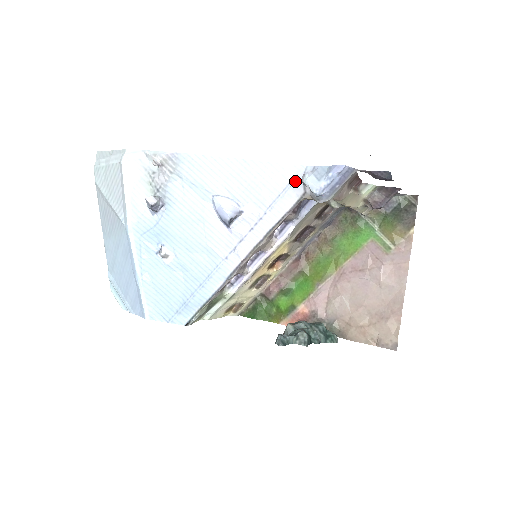
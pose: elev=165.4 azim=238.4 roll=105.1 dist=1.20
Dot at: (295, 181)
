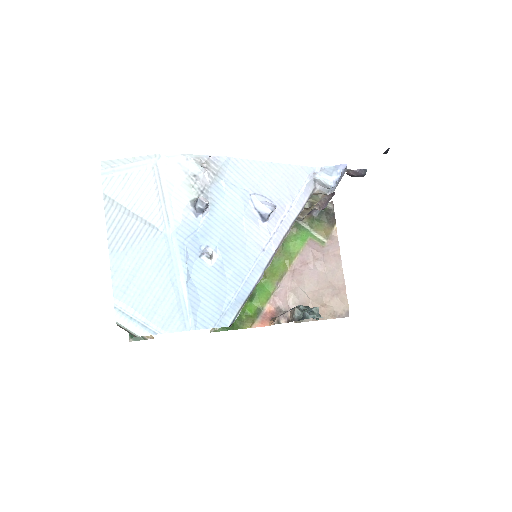
Dot at: (309, 179)
